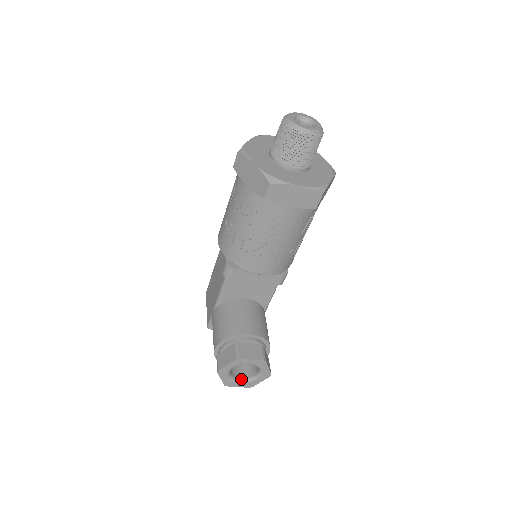
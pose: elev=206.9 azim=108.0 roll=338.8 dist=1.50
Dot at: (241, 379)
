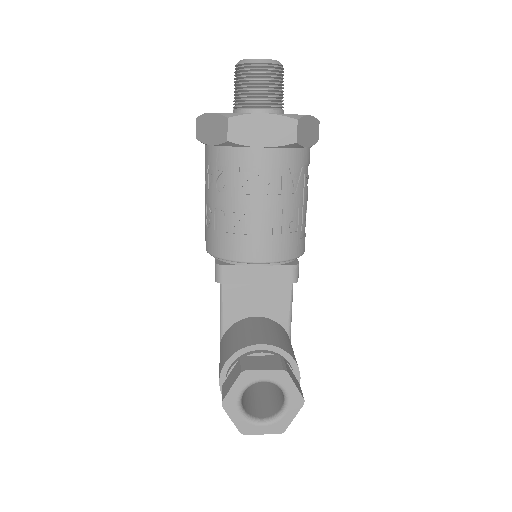
Dot at: (263, 419)
